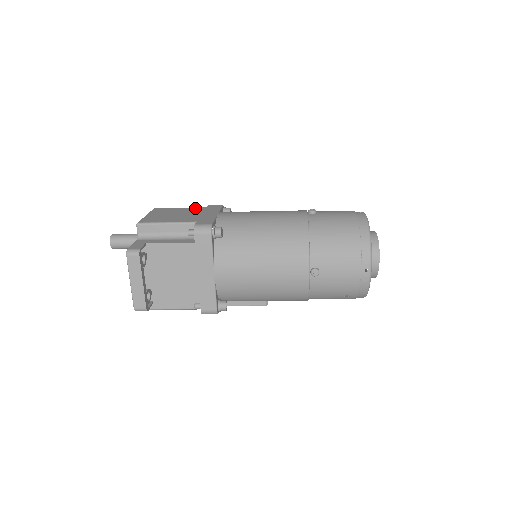
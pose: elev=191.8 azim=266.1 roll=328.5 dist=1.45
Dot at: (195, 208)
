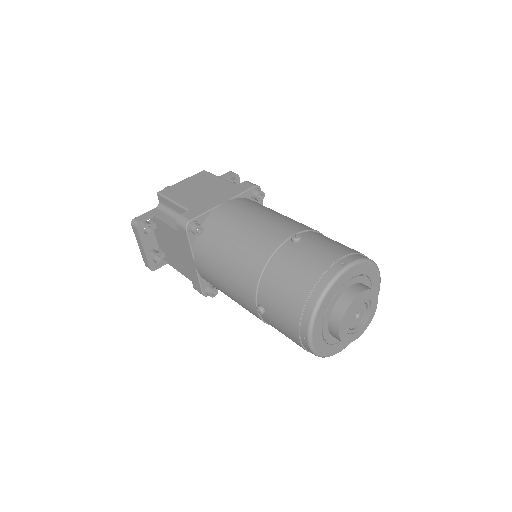
Dot at: (226, 183)
